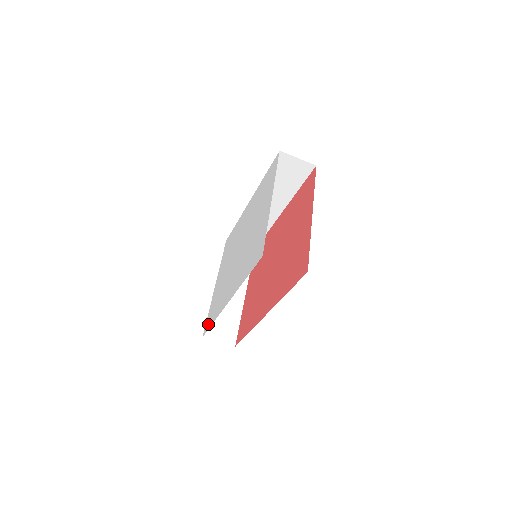
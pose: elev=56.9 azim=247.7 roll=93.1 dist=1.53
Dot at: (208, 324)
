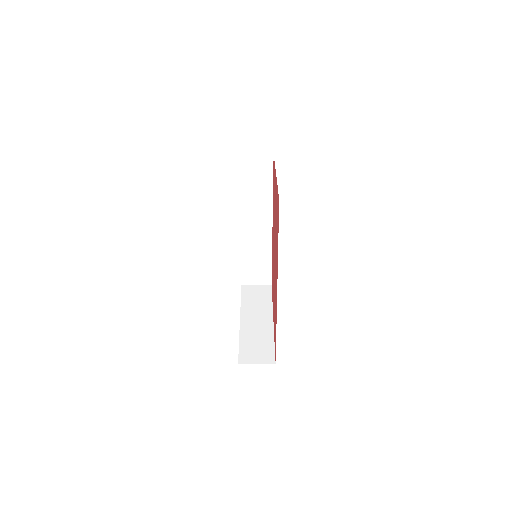
Dot at: occluded
